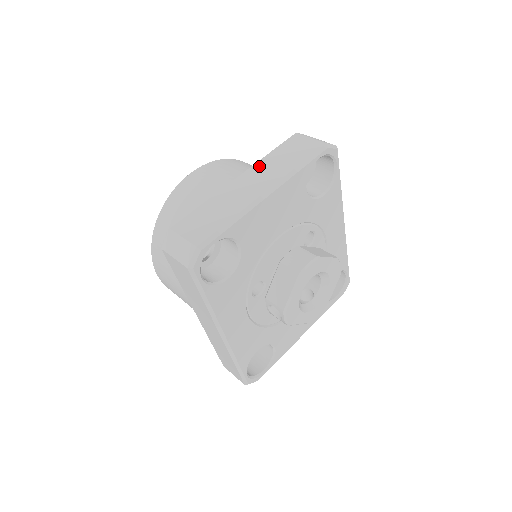
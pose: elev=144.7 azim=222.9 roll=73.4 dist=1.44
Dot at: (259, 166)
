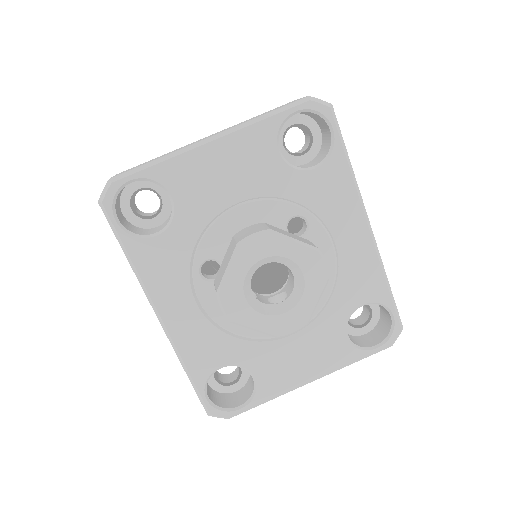
Dot at: occluded
